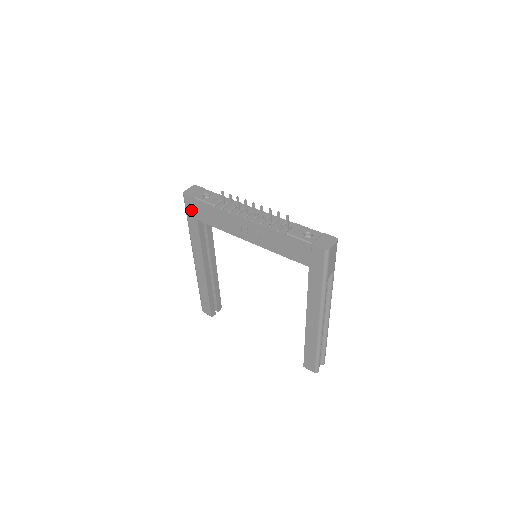
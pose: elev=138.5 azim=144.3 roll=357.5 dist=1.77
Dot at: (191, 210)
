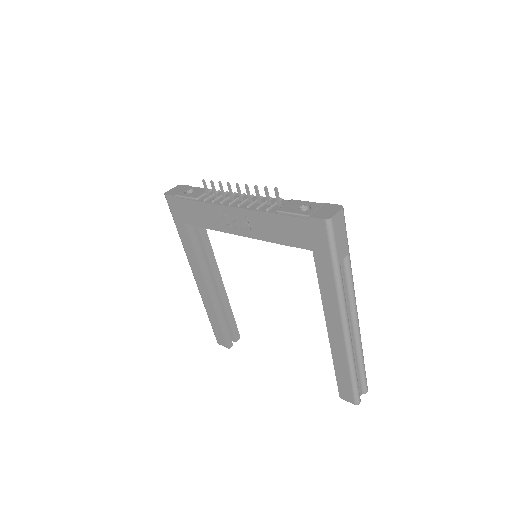
Dot at: (176, 213)
